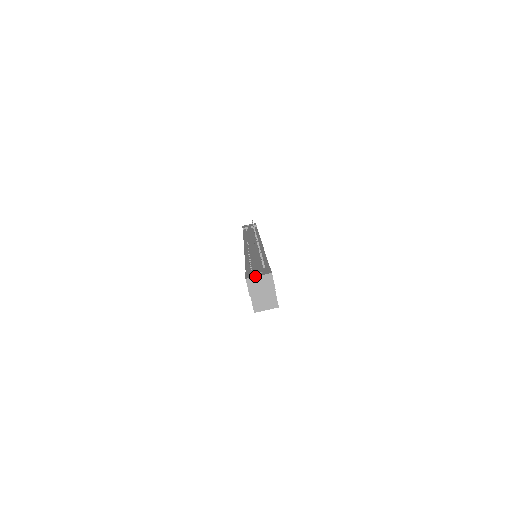
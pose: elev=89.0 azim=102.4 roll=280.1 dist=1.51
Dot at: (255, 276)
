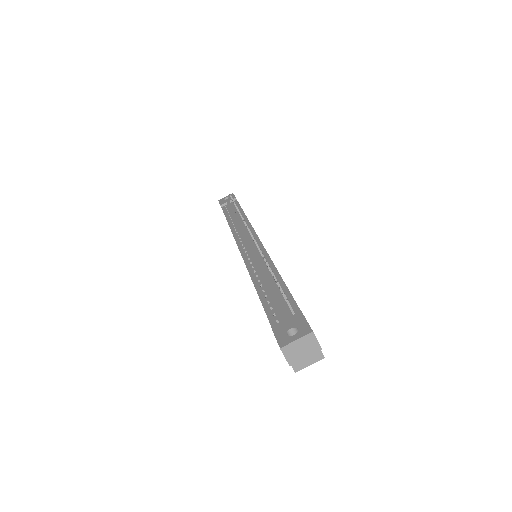
Dot at: (292, 341)
